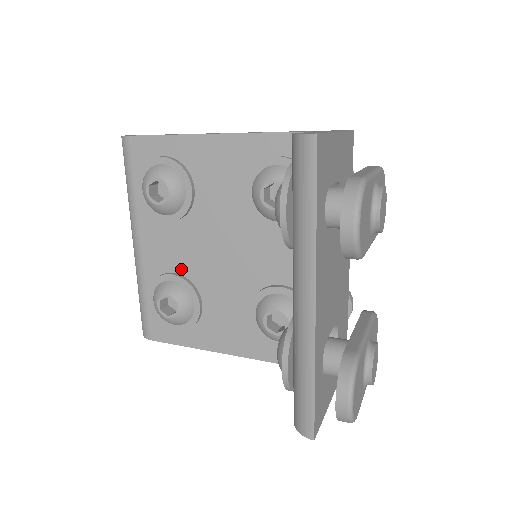
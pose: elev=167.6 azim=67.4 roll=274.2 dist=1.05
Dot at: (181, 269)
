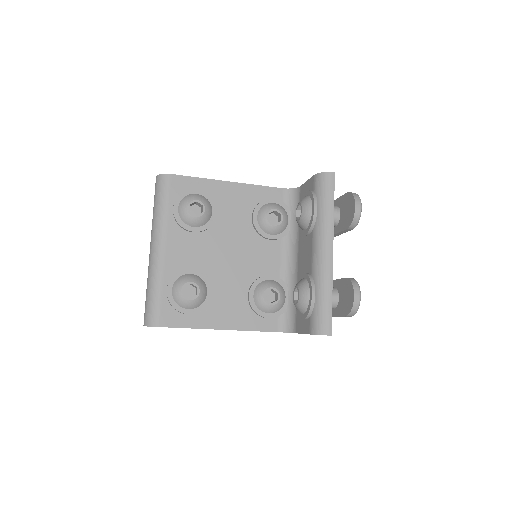
Dot at: (198, 266)
